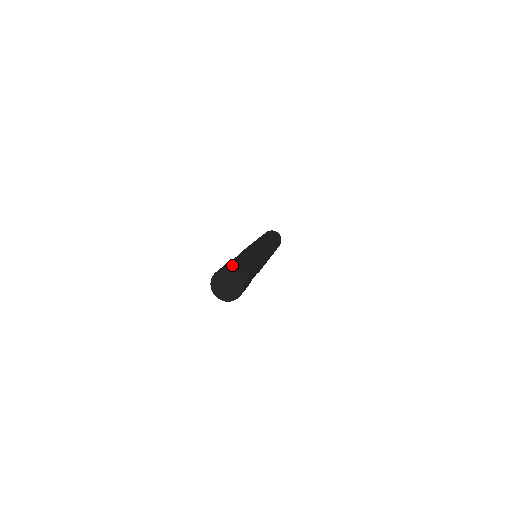
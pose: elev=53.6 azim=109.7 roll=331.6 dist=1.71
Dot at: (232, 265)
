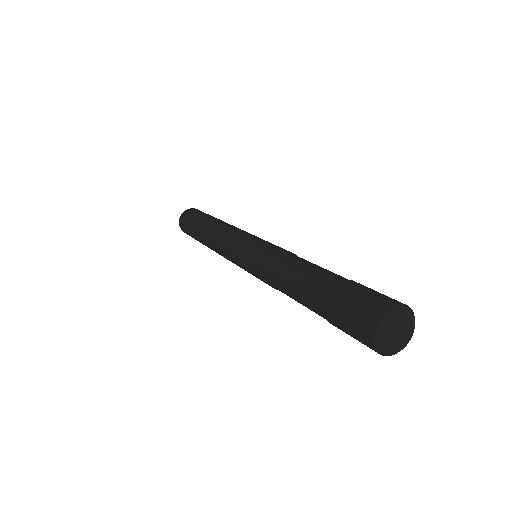
Dot at: occluded
